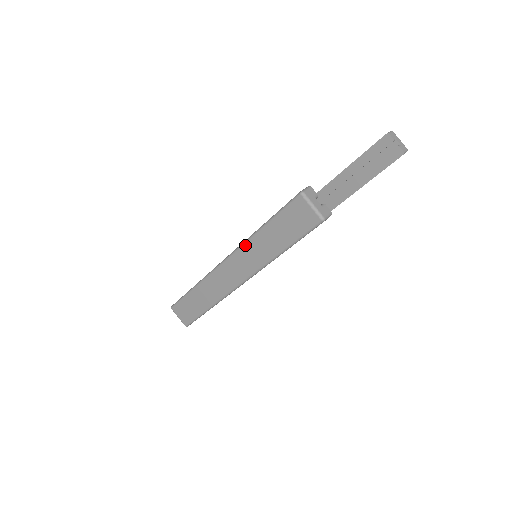
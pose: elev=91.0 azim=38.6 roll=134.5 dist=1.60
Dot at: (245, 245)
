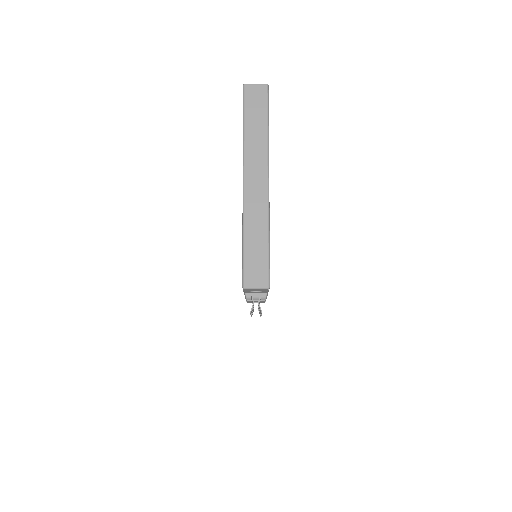
Dot at: (245, 150)
